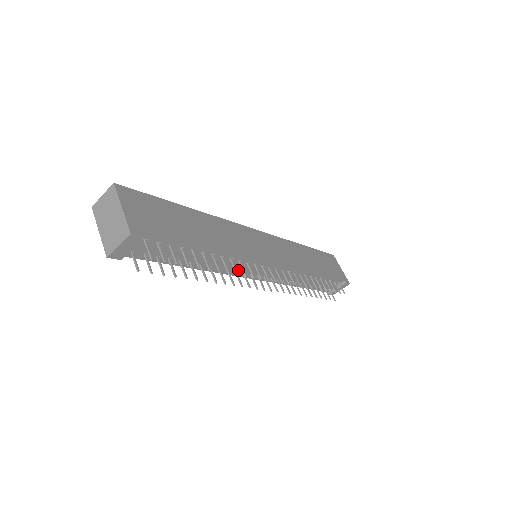
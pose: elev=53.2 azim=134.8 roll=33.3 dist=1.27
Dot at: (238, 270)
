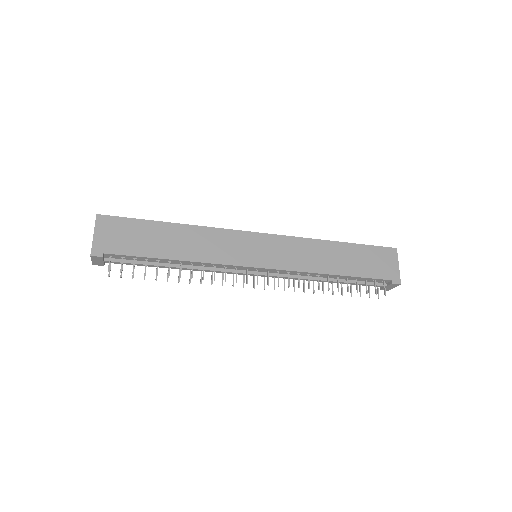
Dot at: (219, 272)
